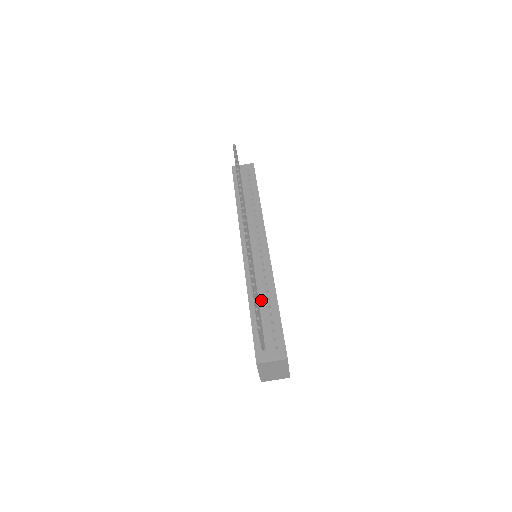
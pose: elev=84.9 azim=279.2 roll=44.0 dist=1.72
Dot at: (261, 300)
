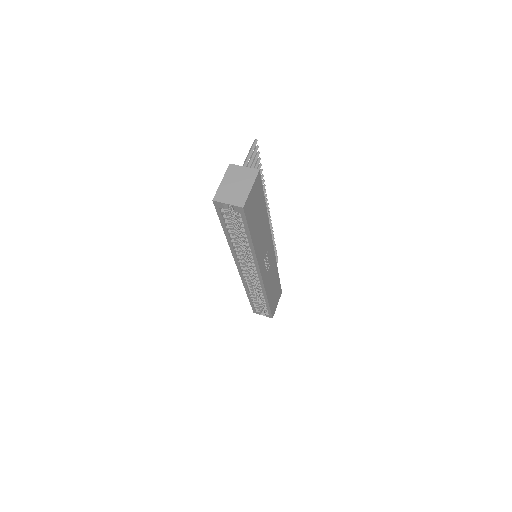
Dot at: occluded
